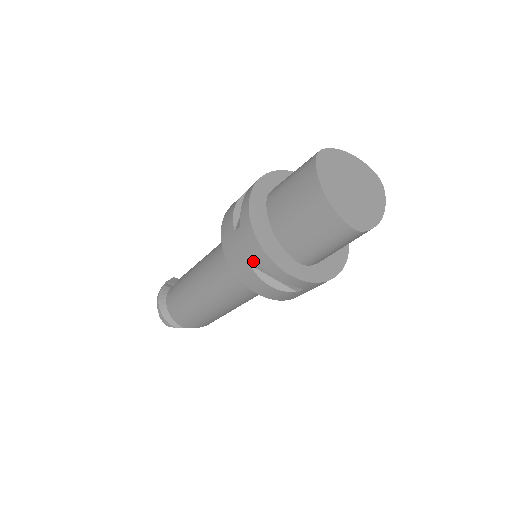
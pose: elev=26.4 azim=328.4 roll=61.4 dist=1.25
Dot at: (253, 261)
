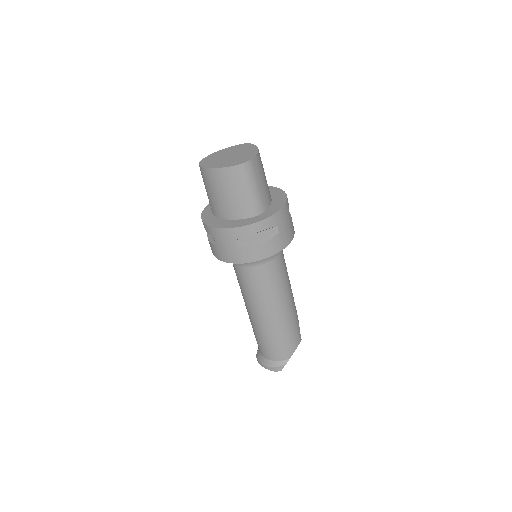
Dot at: (236, 242)
